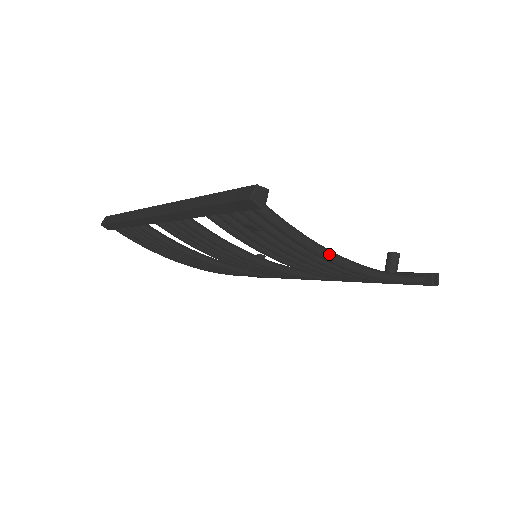
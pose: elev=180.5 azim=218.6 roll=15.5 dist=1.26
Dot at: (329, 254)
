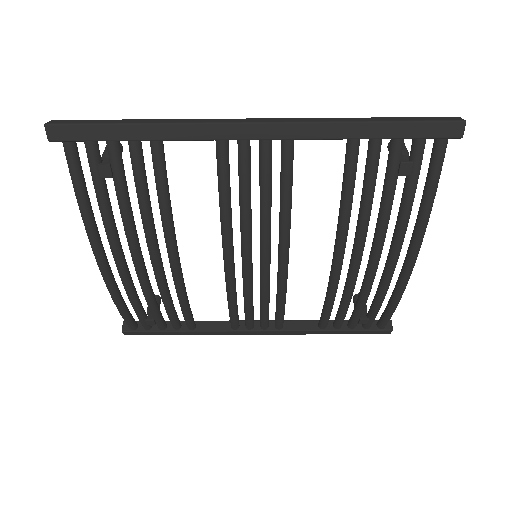
Dot at: (424, 234)
